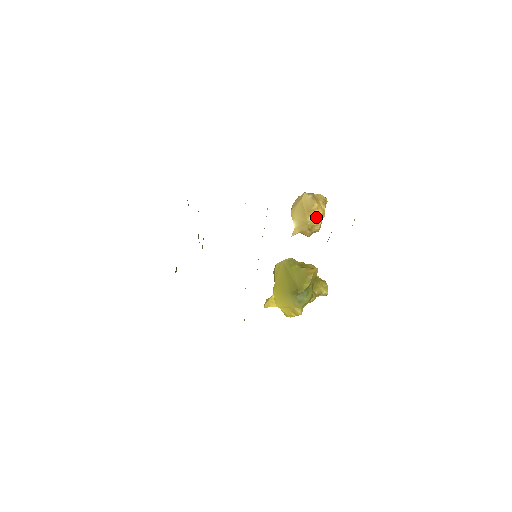
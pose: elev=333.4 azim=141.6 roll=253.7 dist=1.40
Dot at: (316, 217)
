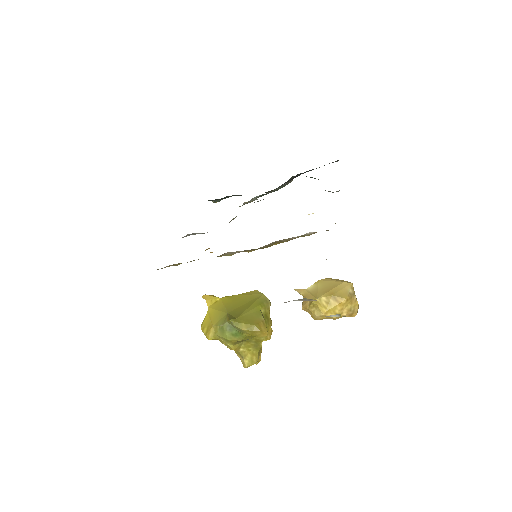
Dot at: (329, 306)
